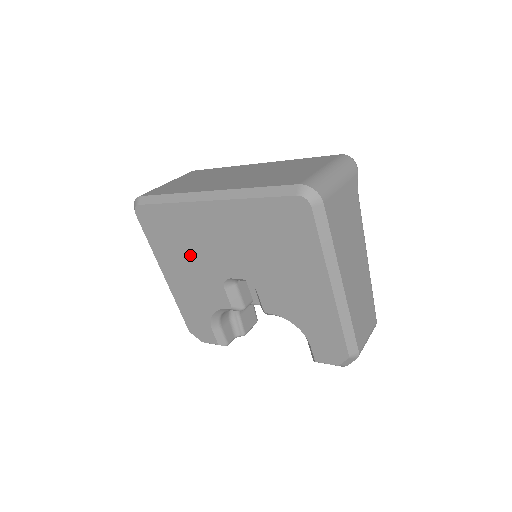
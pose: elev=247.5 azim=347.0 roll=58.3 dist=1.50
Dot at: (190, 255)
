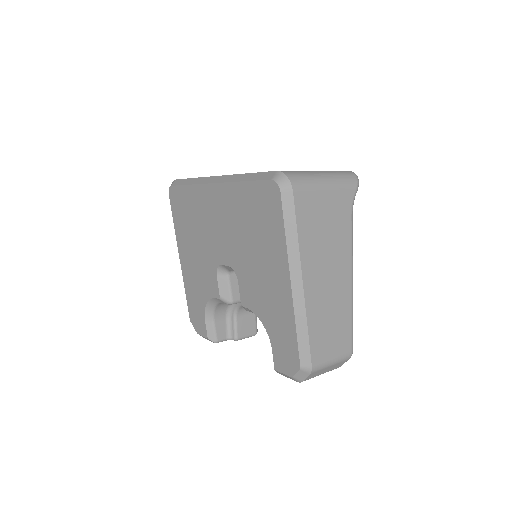
Dot at: (198, 238)
